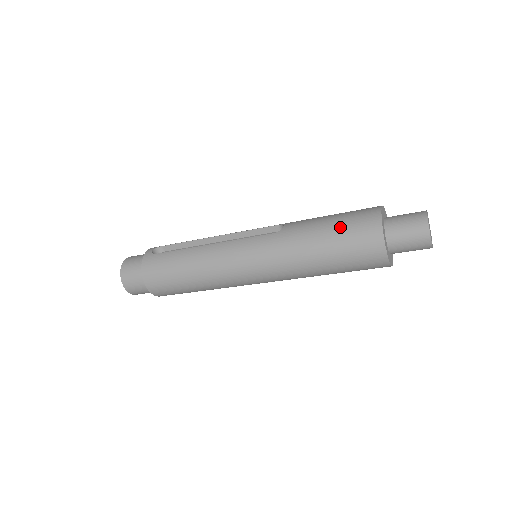
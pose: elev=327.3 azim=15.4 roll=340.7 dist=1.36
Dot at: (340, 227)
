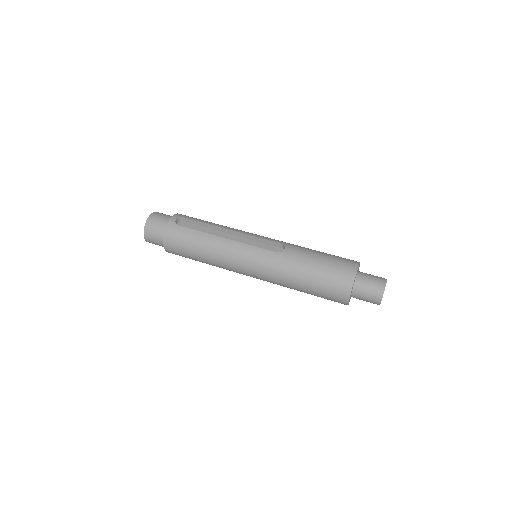
Dot at: (325, 271)
